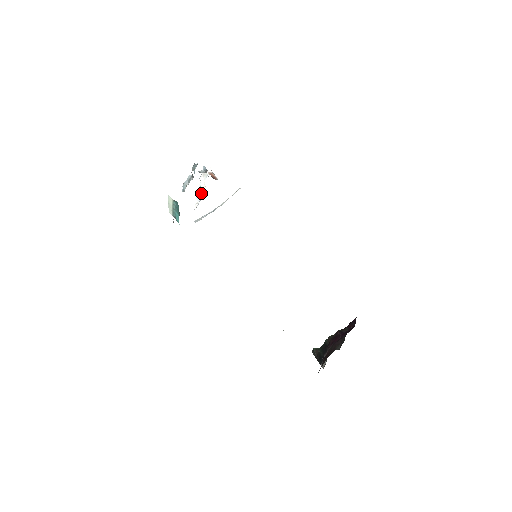
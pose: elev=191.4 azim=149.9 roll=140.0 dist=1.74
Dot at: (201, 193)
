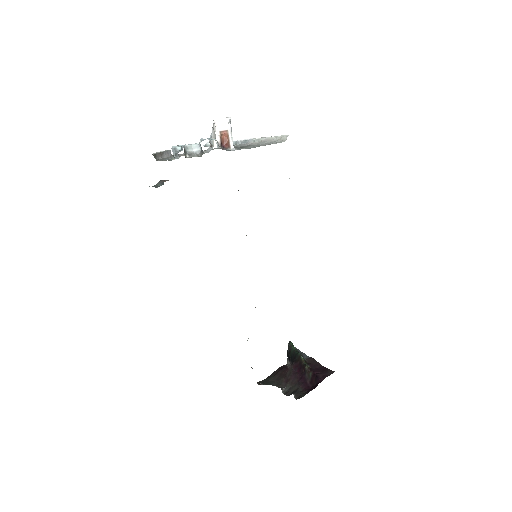
Dot at: (211, 144)
